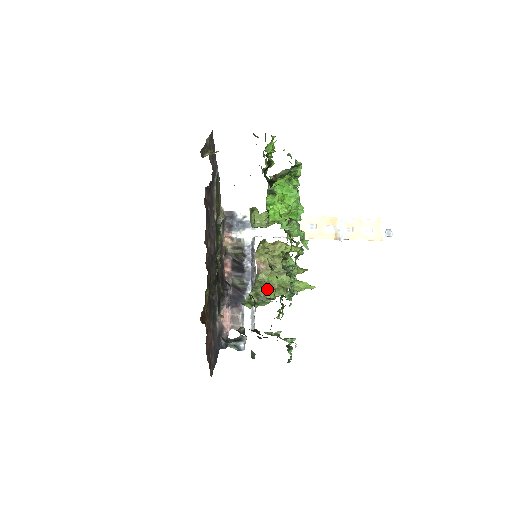
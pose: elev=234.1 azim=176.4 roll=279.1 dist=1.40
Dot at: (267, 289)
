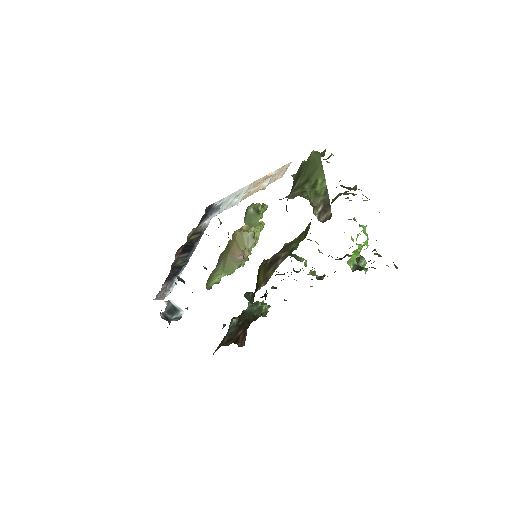
Dot at: occluded
